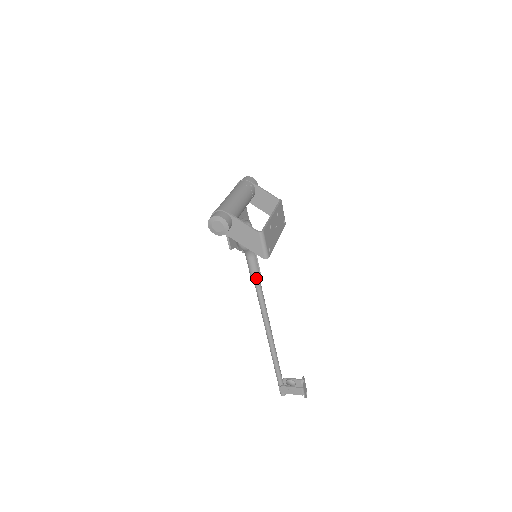
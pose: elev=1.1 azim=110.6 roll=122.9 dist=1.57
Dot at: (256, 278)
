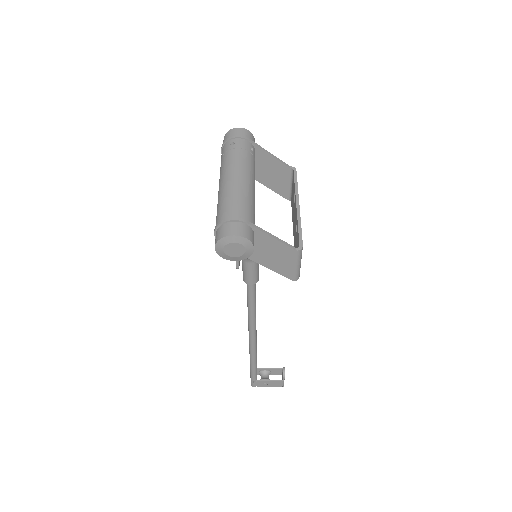
Dot at: (252, 284)
